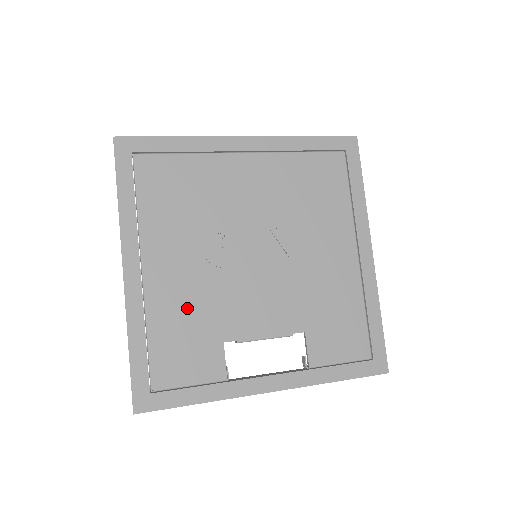
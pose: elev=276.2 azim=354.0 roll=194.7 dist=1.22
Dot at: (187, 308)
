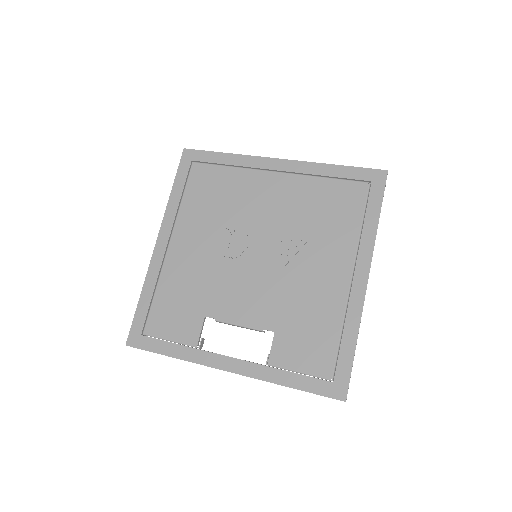
Dot at: (188, 281)
